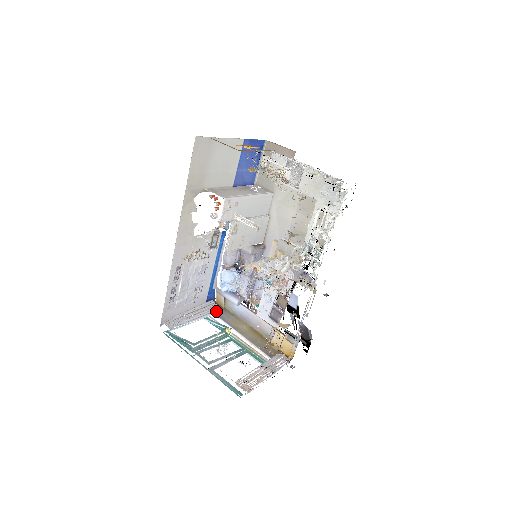
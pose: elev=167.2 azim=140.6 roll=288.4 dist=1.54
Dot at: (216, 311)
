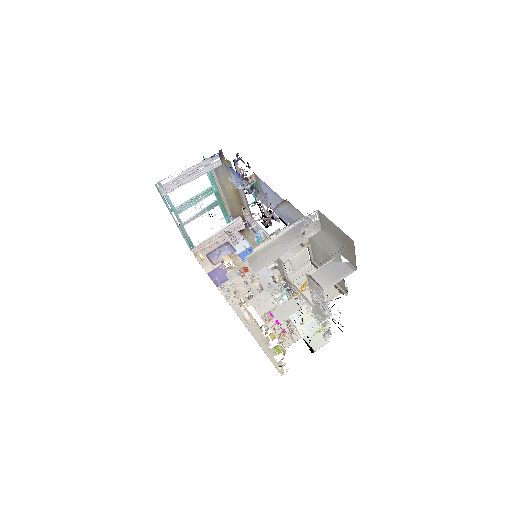
Dot at: (215, 168)
